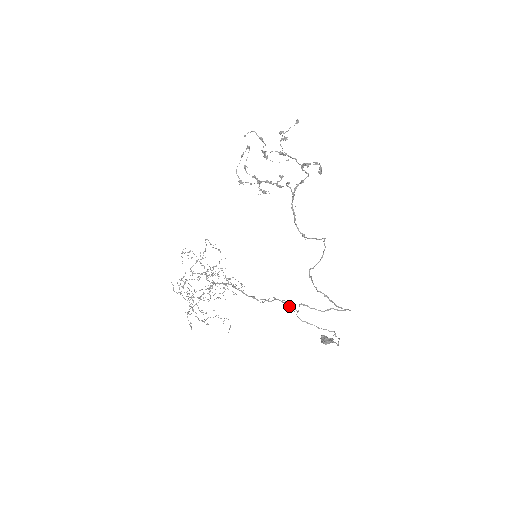
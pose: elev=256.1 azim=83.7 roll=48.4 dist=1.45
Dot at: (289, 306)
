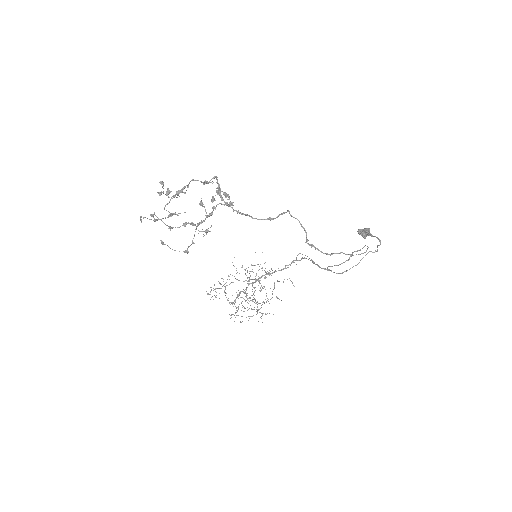
Dot at: (319, 267)
